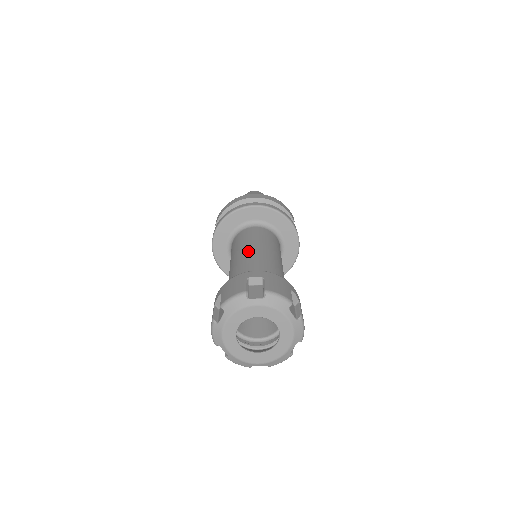
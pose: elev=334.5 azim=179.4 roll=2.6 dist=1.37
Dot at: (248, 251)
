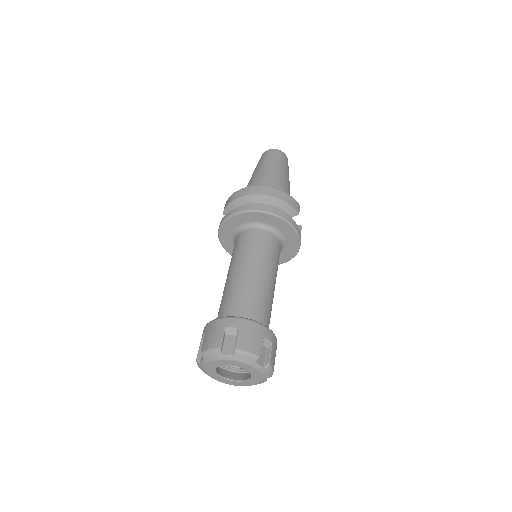
Dot at: (240, 272)
